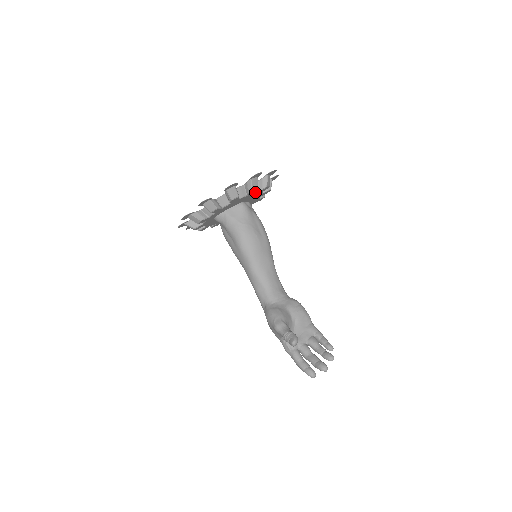
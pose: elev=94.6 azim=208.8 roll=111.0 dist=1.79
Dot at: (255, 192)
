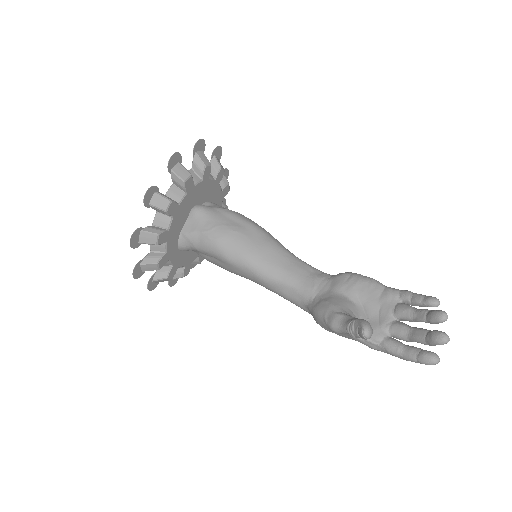
Dot at: (196, 183)
